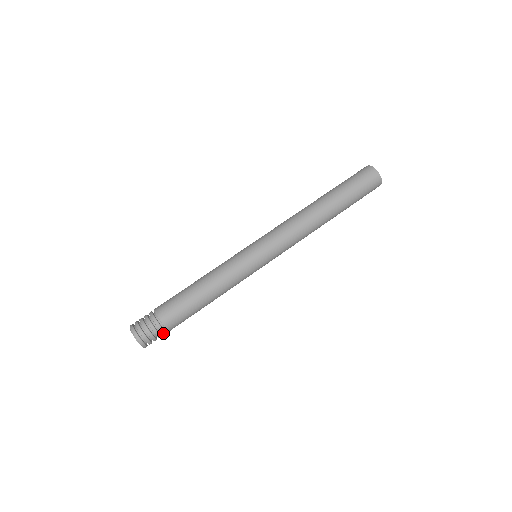
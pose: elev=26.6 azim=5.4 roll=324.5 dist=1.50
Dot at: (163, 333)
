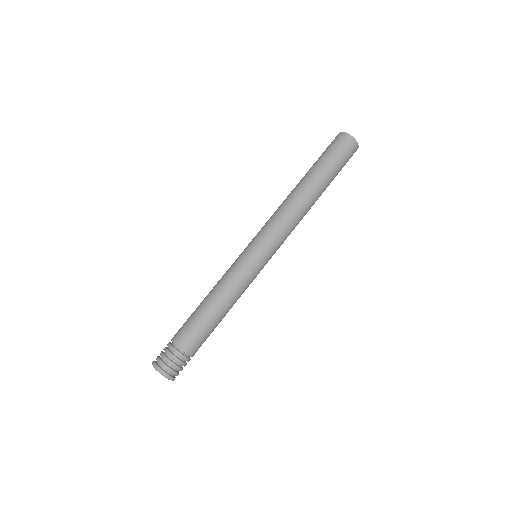
Dot at: (185, 359)
